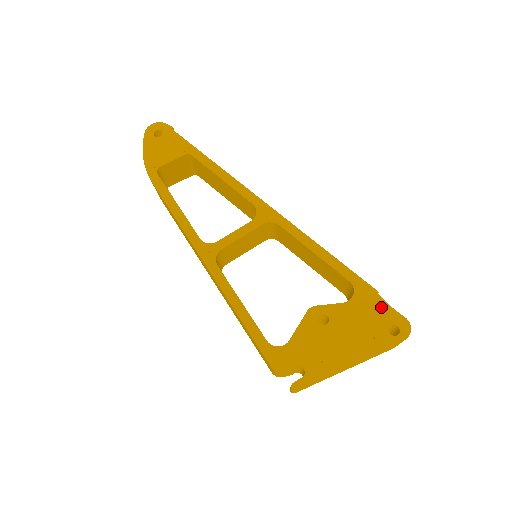
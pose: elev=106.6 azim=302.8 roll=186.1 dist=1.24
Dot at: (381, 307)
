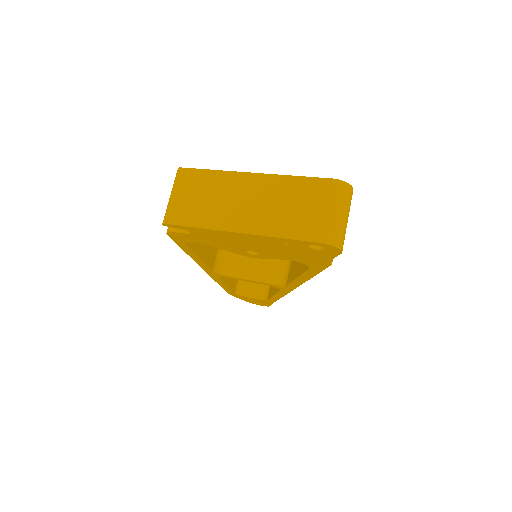
Dot at: occluded
